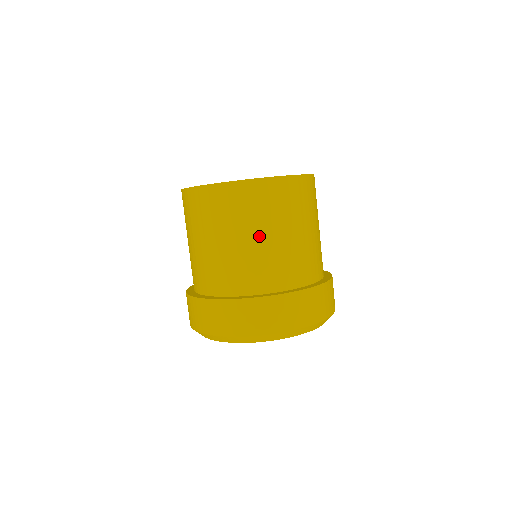
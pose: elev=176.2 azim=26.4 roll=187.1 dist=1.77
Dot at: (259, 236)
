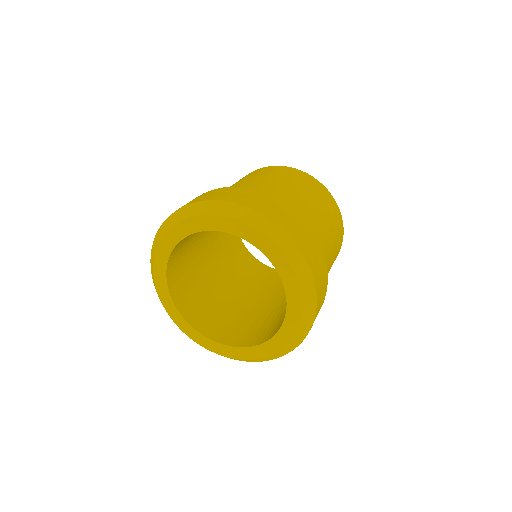
Dot at: (304, 196)
